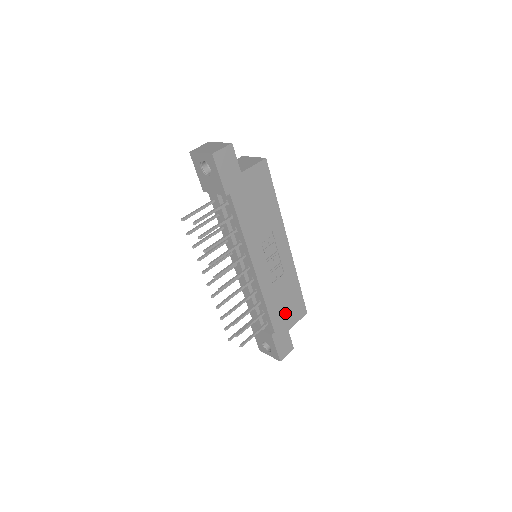
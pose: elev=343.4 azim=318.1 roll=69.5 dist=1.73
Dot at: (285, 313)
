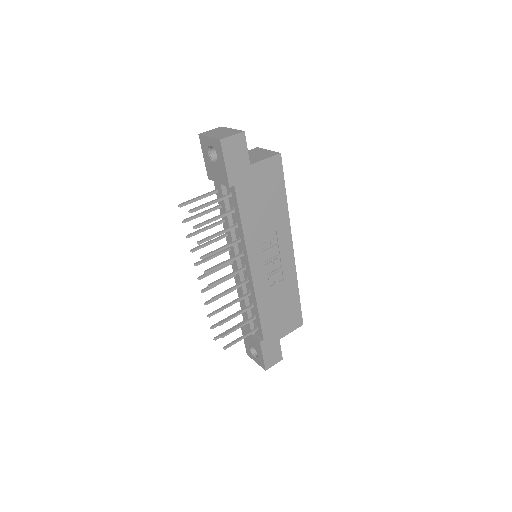
Dot at: (278, 321)
